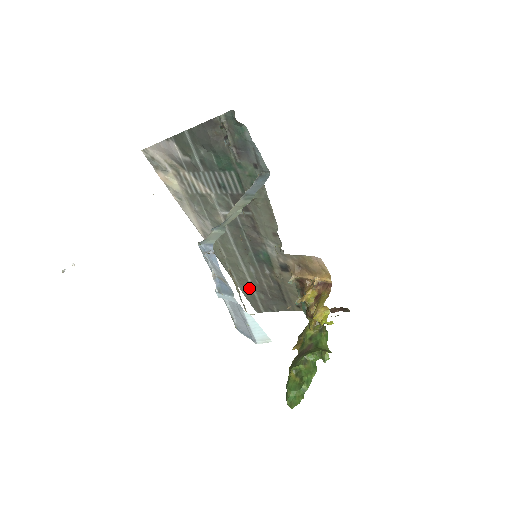
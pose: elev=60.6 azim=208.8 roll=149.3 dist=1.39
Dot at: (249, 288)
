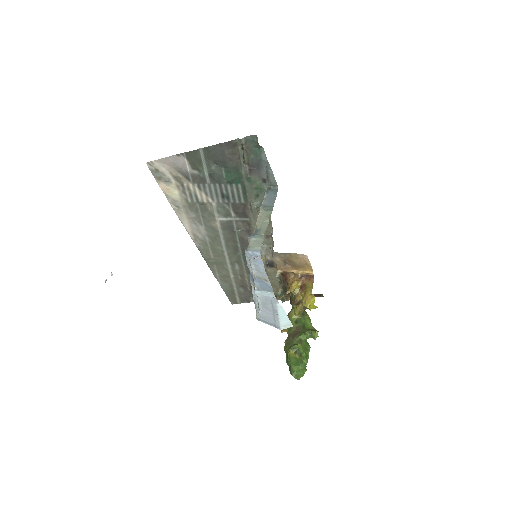
Dot at: (230, 283)
